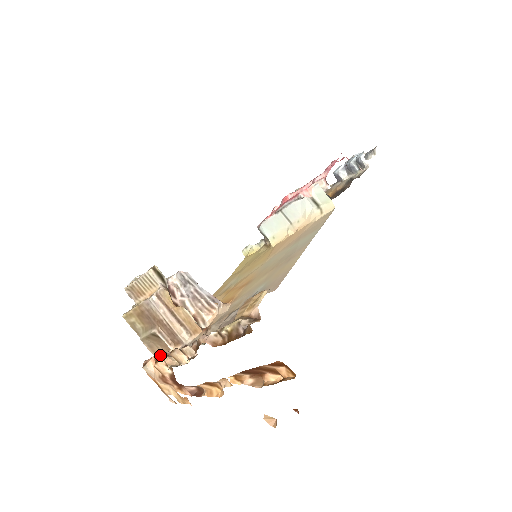
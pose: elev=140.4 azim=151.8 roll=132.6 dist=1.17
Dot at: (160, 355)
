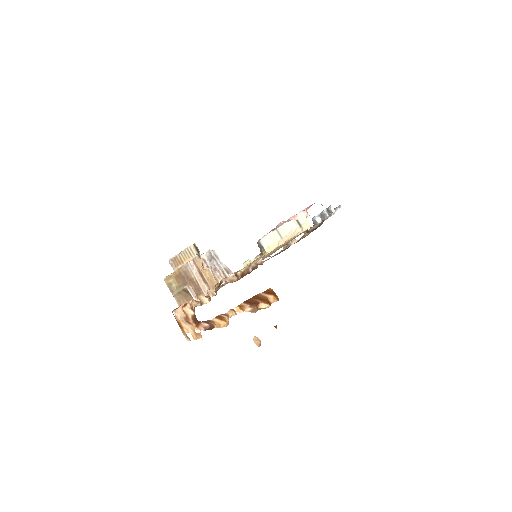
Dot at: (187, 302)
